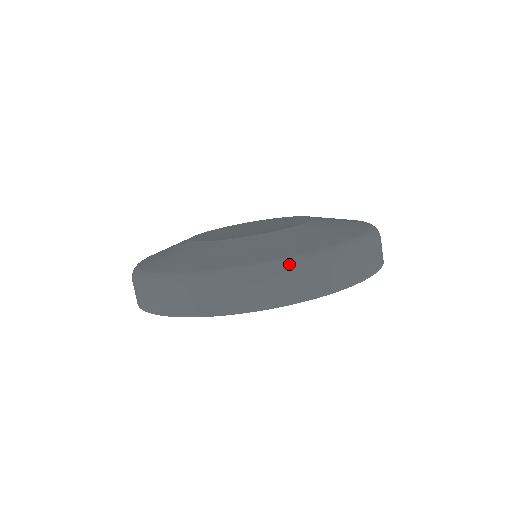
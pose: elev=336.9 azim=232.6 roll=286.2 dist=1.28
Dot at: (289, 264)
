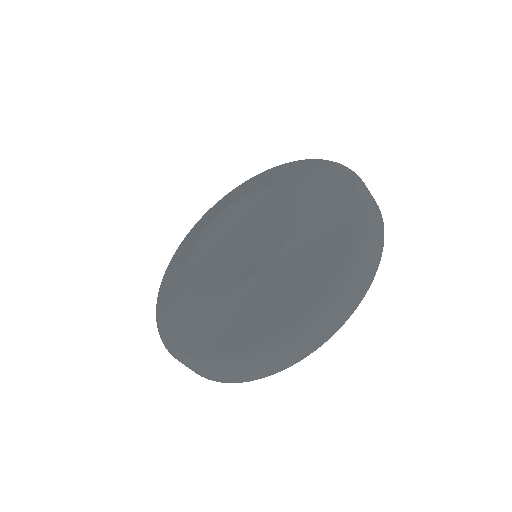
Dot at: (281, 338)
